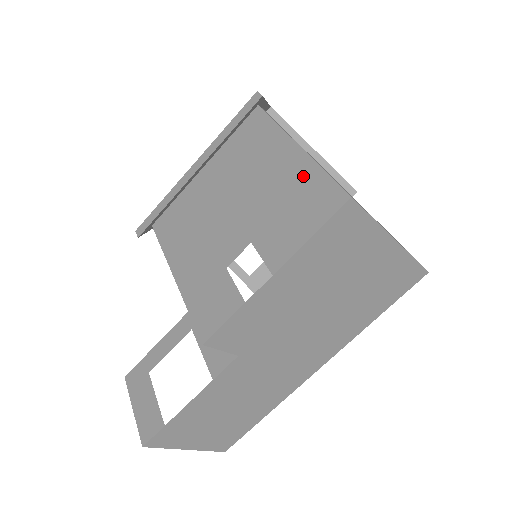
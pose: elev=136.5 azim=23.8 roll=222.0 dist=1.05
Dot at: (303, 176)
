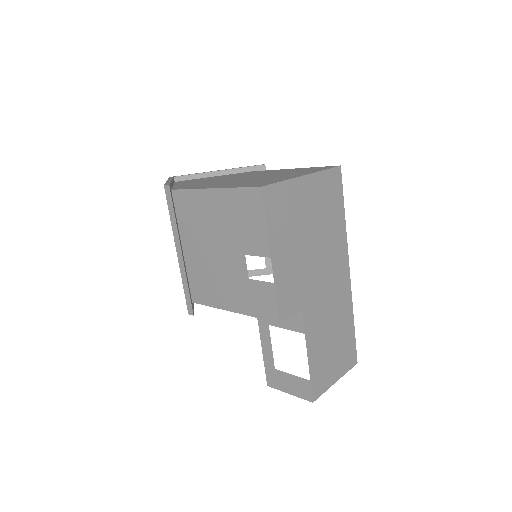
Dot at: (231, 200)
